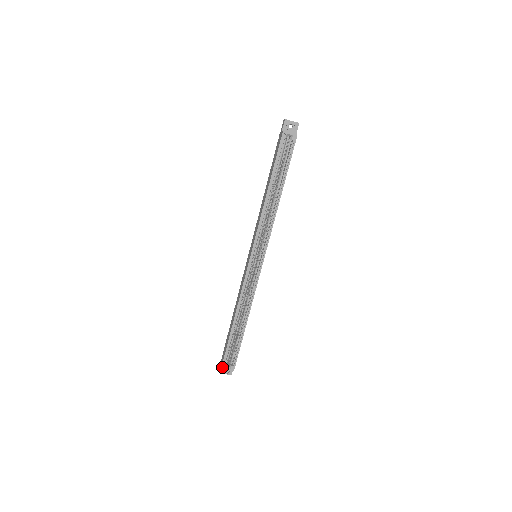
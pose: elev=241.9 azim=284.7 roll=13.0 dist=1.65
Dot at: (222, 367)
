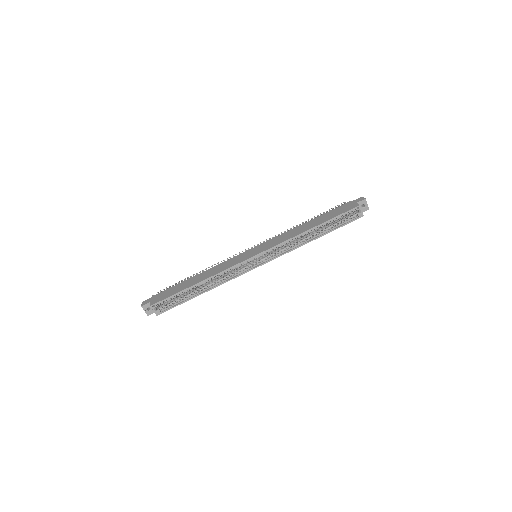
Dot at: (152, 305)
